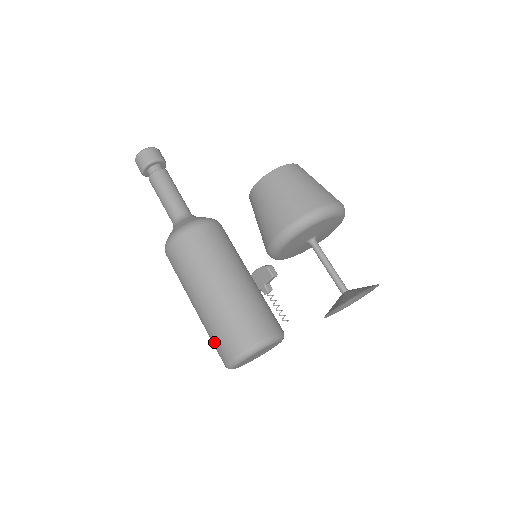
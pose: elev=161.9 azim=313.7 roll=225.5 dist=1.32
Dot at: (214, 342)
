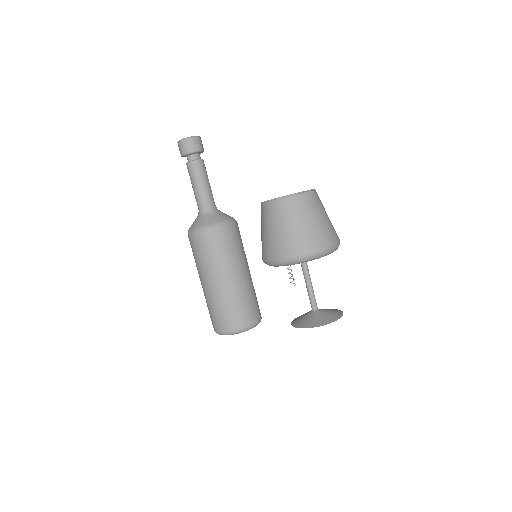
Dot at: occluded
